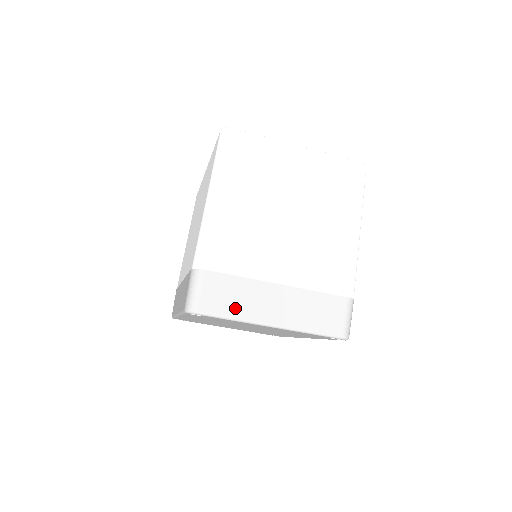
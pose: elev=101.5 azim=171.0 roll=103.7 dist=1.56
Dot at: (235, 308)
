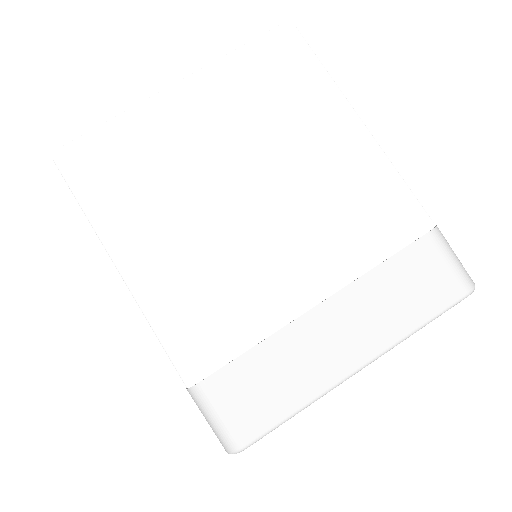
Dot at: (290, 392)
